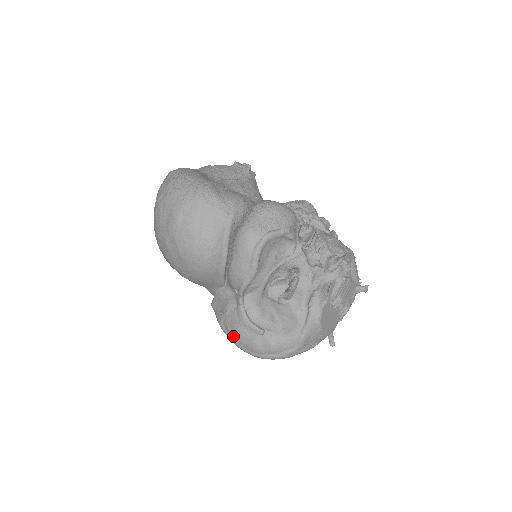
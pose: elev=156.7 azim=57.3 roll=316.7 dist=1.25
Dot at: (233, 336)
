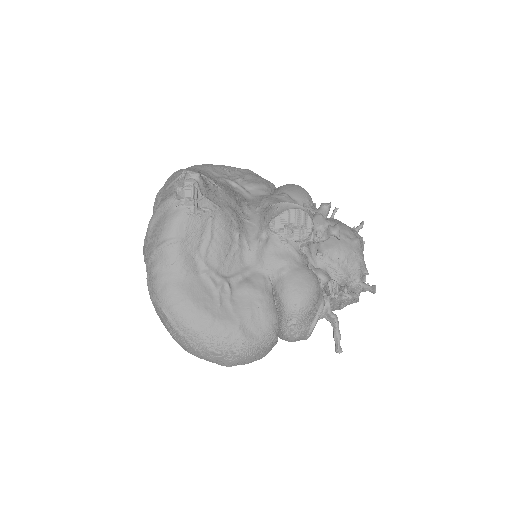
Dot at: occluded
